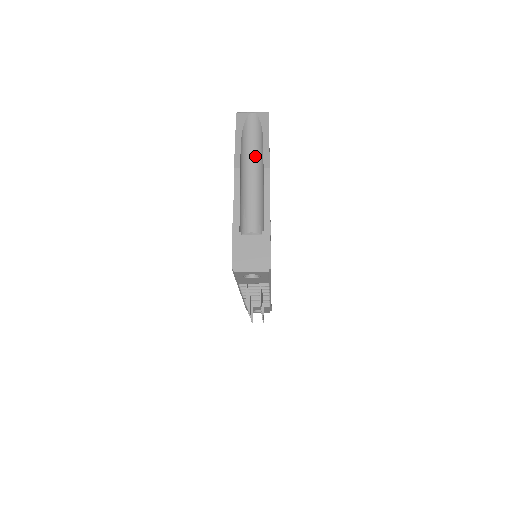
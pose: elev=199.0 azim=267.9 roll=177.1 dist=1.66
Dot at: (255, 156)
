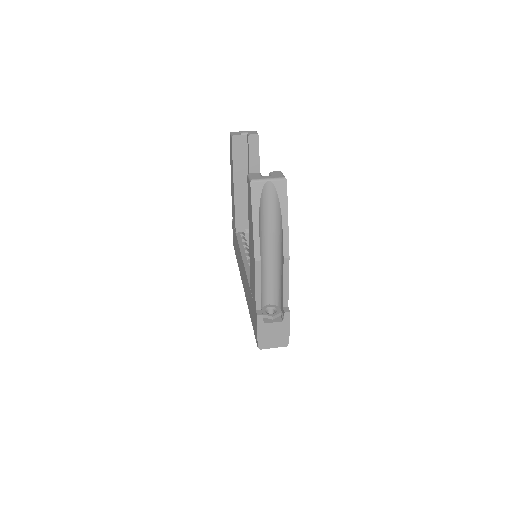
Dot at: (271, 230)
